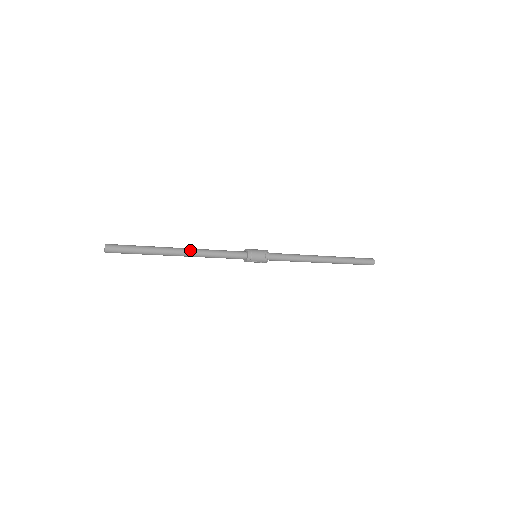
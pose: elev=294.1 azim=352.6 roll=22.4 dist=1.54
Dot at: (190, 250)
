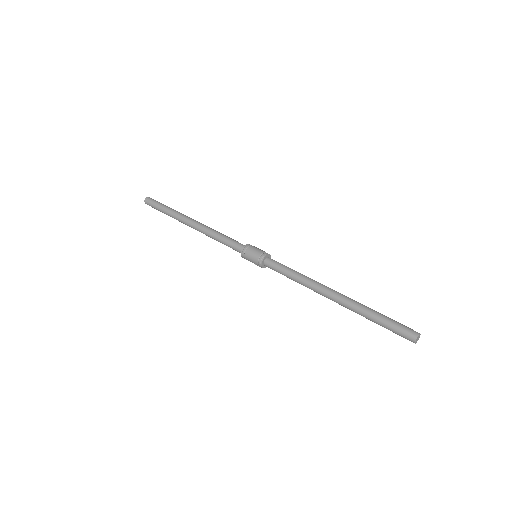
Dot at: (197, 225)
